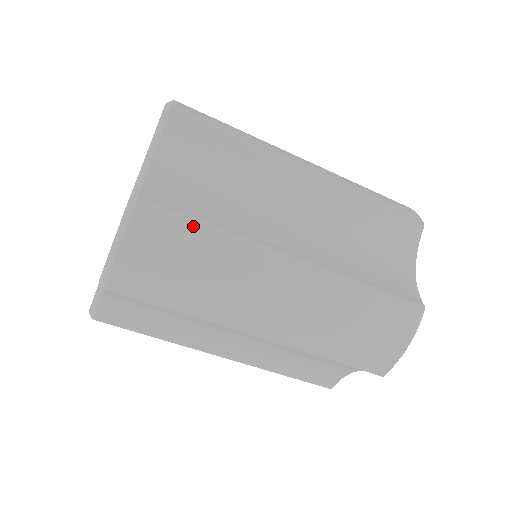
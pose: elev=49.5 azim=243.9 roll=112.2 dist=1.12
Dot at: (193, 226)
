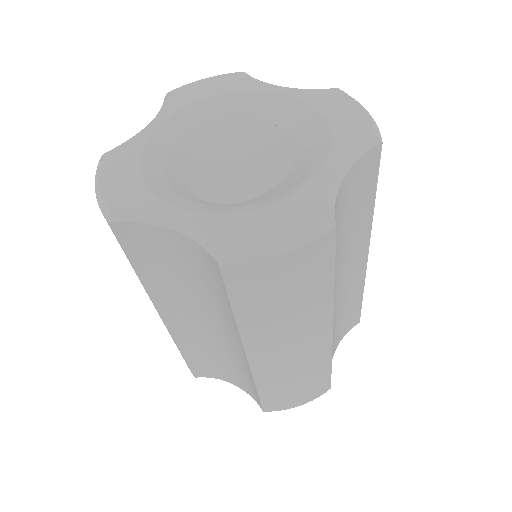
Dot at: (329, 273)
